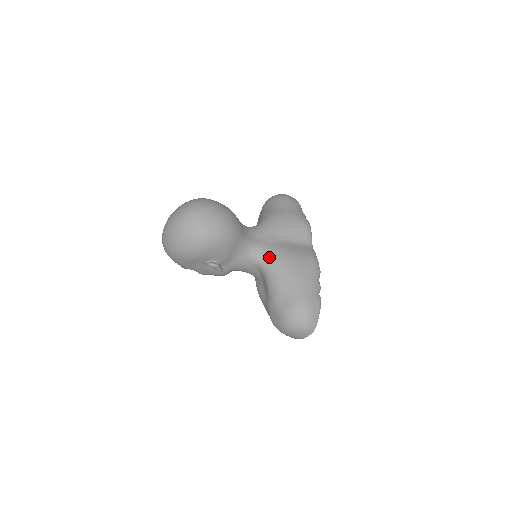
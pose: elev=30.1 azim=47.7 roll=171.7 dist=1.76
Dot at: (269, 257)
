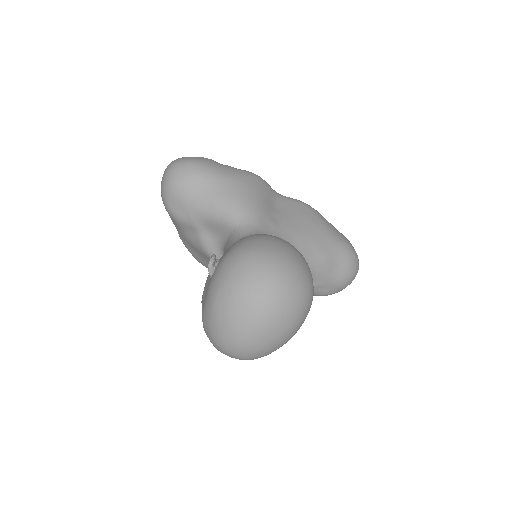
Dot at: (297, 243)
